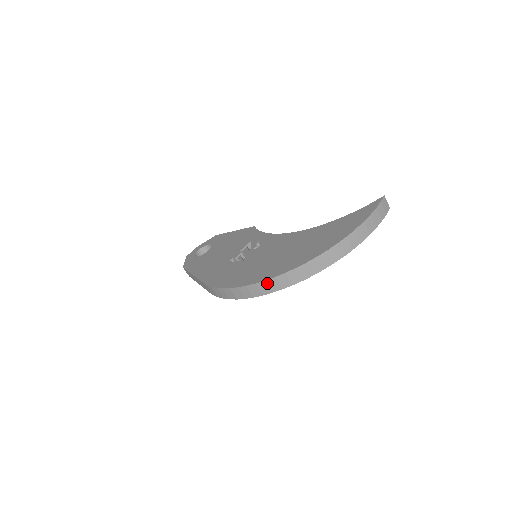
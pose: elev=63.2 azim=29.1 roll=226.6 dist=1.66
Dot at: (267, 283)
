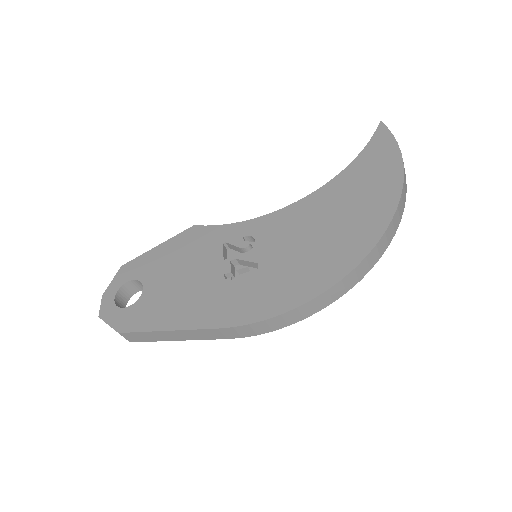
Dot at: (356, 271)
